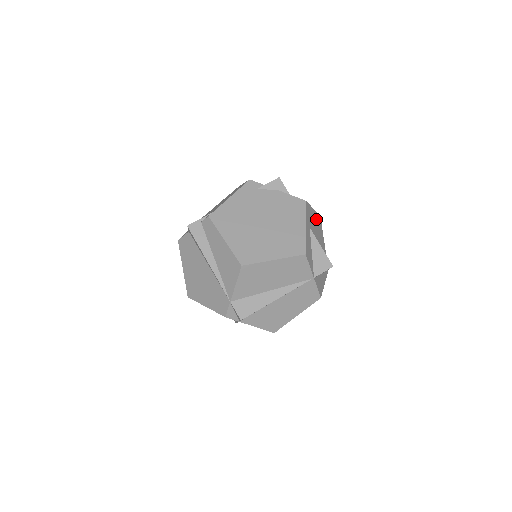
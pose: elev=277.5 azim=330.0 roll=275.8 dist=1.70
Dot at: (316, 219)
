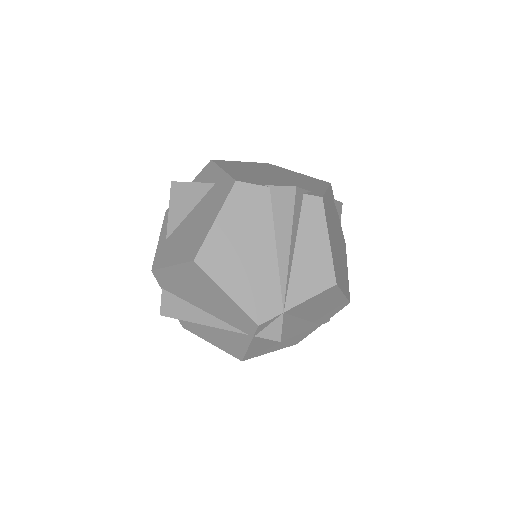
Dot at: occluded
